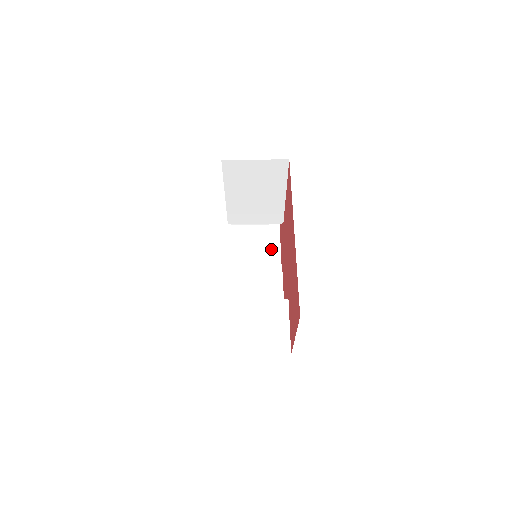
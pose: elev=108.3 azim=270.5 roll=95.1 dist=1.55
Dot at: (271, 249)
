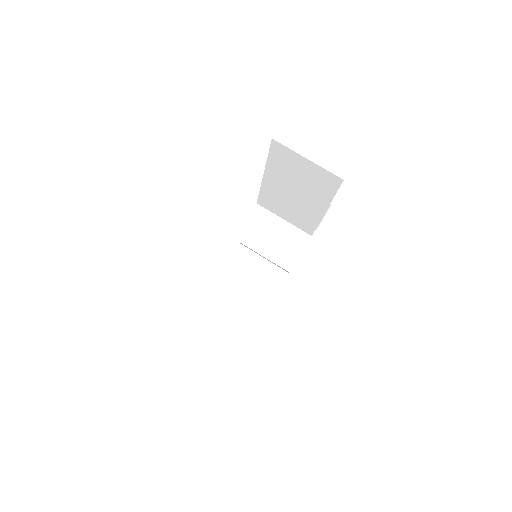
Dot at: (291, 251)
